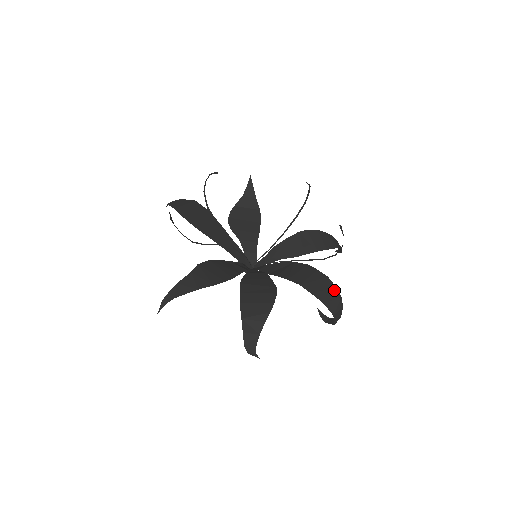
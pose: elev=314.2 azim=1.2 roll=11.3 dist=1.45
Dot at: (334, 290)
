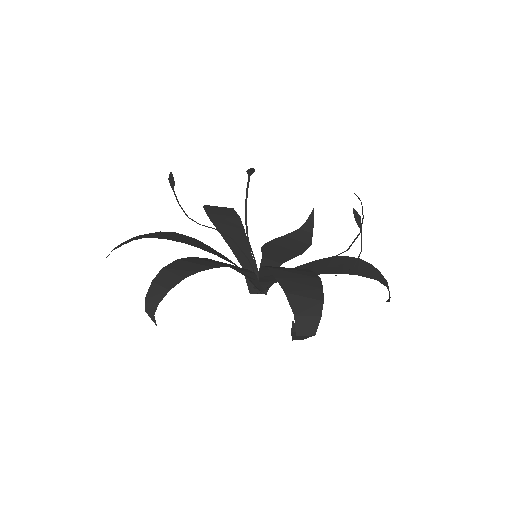
Dot at: (317, 290)
